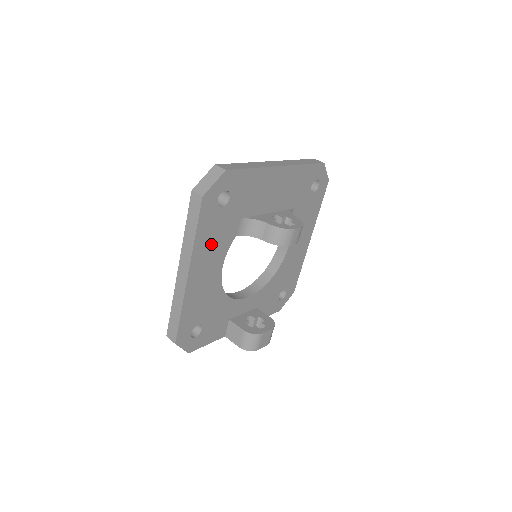
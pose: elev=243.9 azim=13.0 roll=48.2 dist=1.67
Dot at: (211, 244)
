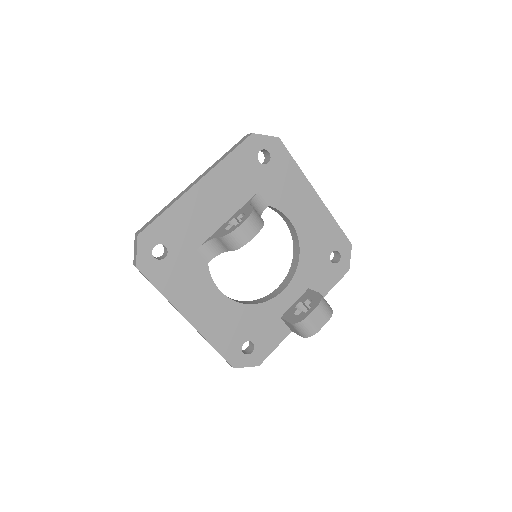
Dot at: (186, 287)
